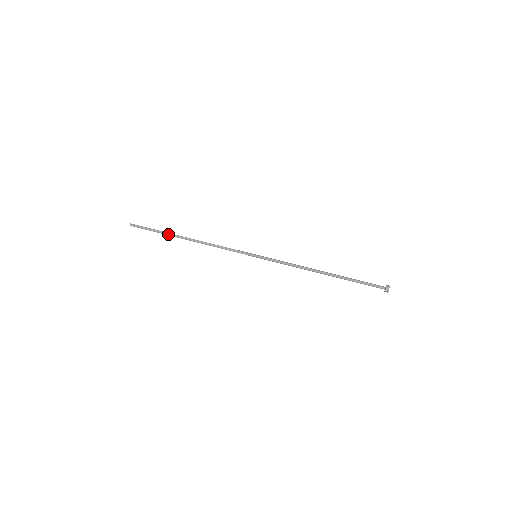
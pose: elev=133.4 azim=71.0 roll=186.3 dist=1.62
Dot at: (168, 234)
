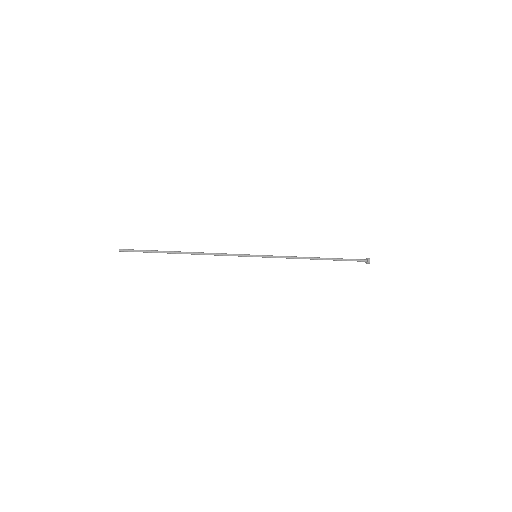
Dot at: (164, 251)
